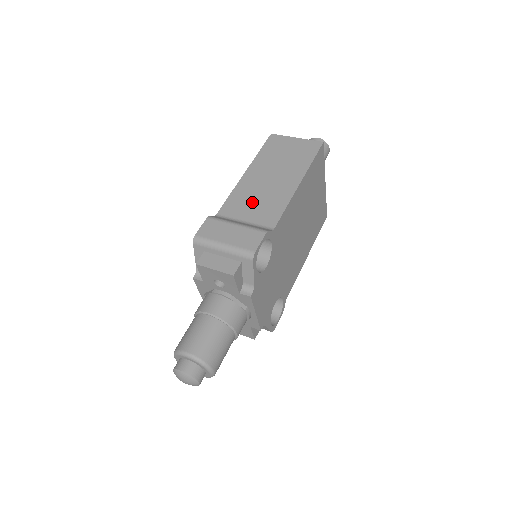
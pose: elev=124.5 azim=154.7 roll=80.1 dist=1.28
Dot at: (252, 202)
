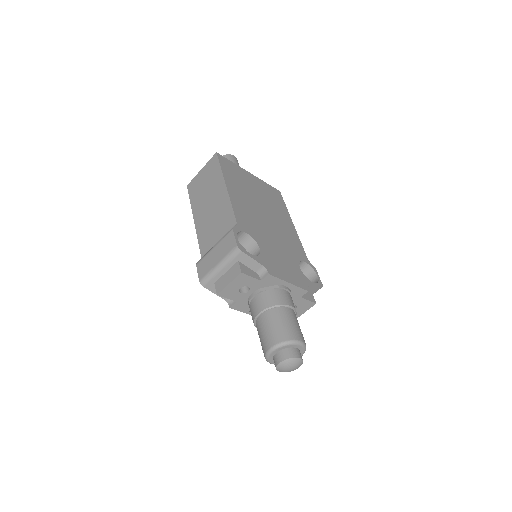
Dot at: (212, 228)
